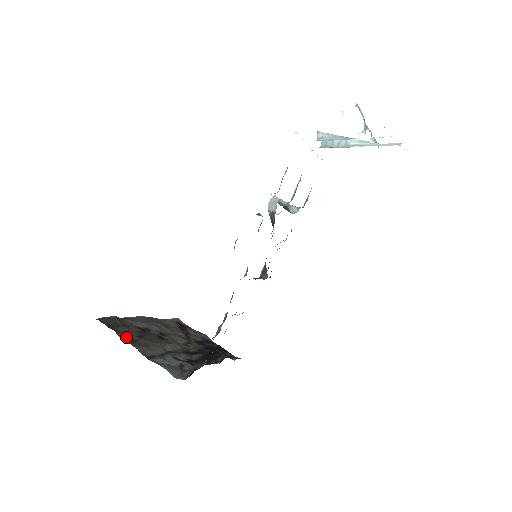
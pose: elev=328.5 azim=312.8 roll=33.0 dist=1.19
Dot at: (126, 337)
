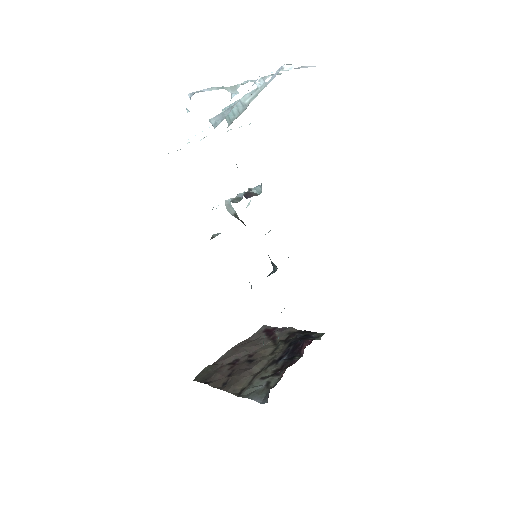
Dot at: (218, 384)
